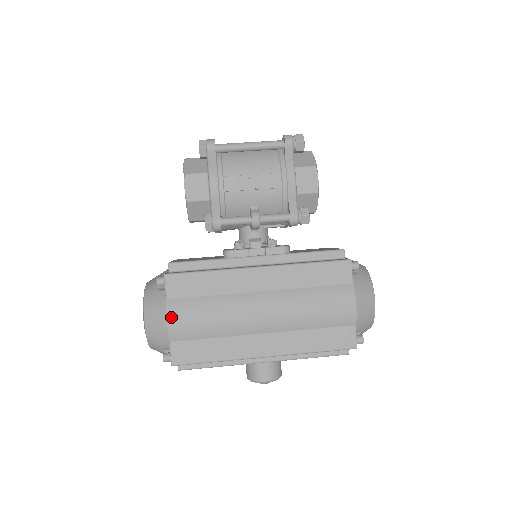
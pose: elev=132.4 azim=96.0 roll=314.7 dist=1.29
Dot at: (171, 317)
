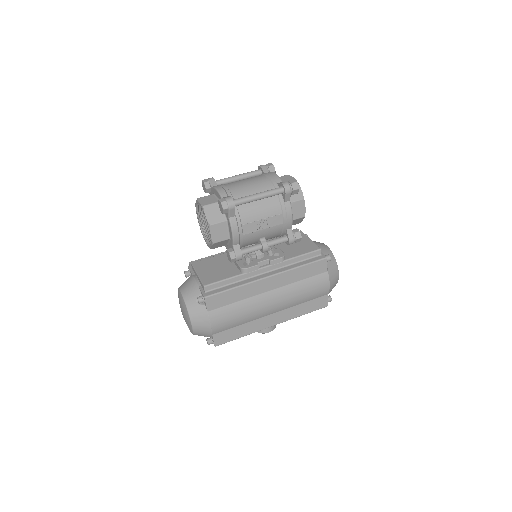
Dot at: (213, 322)
